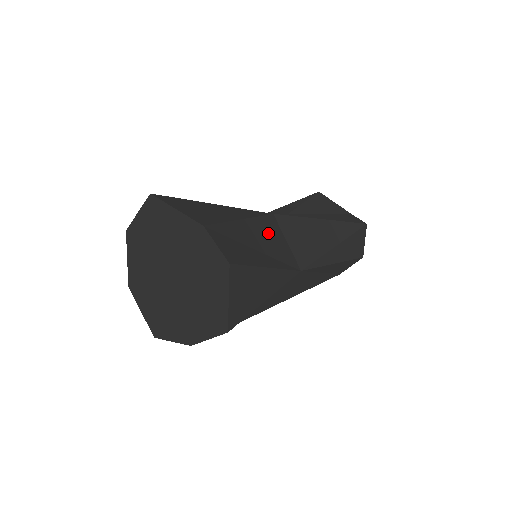
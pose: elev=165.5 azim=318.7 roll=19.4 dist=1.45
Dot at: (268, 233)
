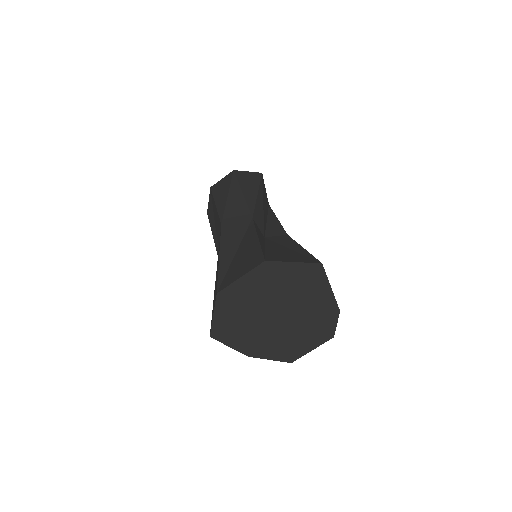
Dot at: occluded
